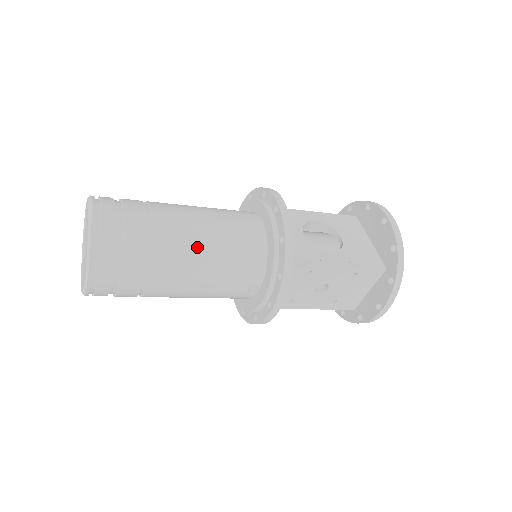
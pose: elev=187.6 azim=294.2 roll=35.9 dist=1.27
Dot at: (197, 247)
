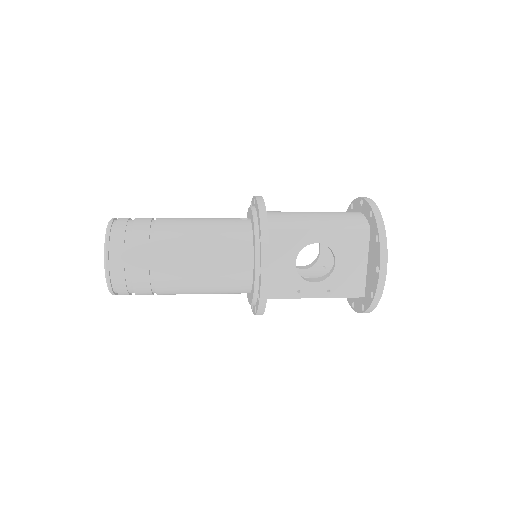
Dot at: (191, 288)
